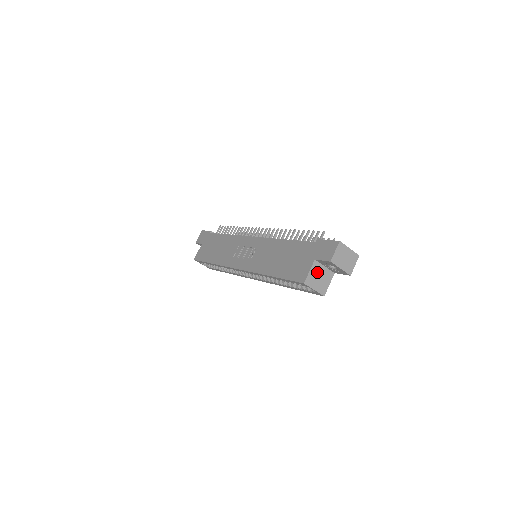
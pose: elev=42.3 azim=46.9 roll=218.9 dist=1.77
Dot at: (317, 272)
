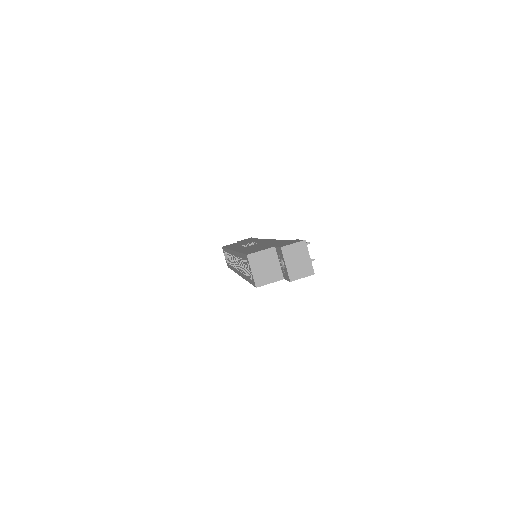
Dot at: (268, 259)
